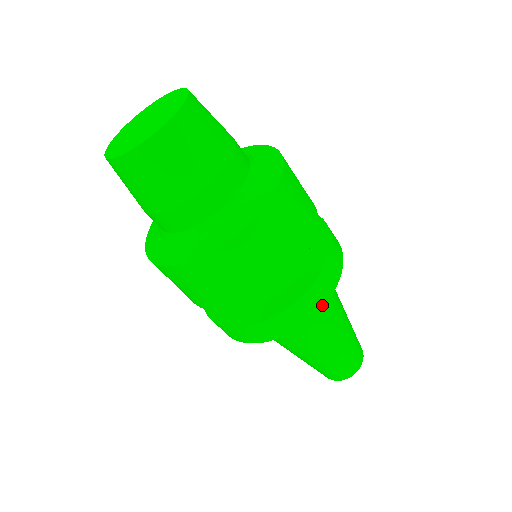
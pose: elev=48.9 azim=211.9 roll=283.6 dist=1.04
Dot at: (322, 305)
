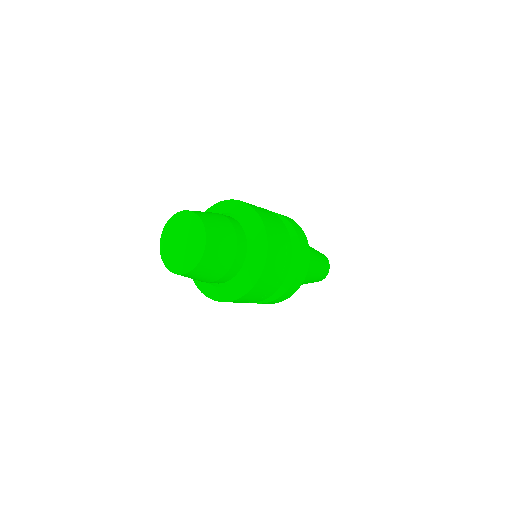
Dot at: occluded
